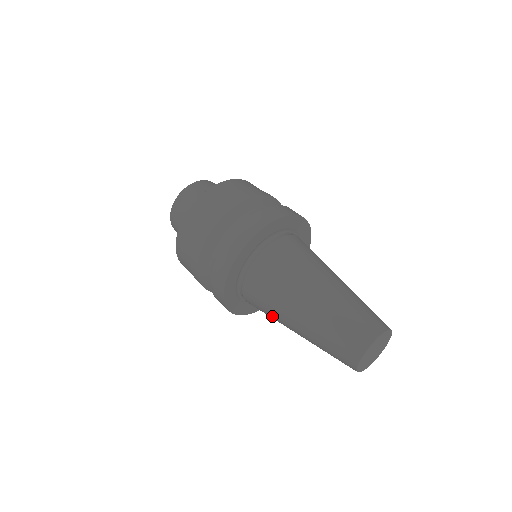
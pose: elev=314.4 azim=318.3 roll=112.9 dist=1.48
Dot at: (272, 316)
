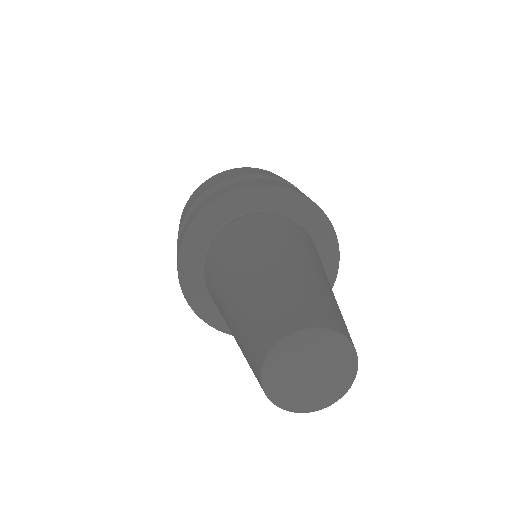
Dot at: occluded
